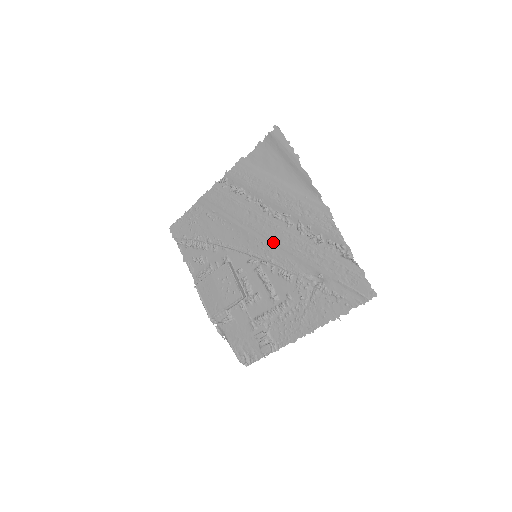
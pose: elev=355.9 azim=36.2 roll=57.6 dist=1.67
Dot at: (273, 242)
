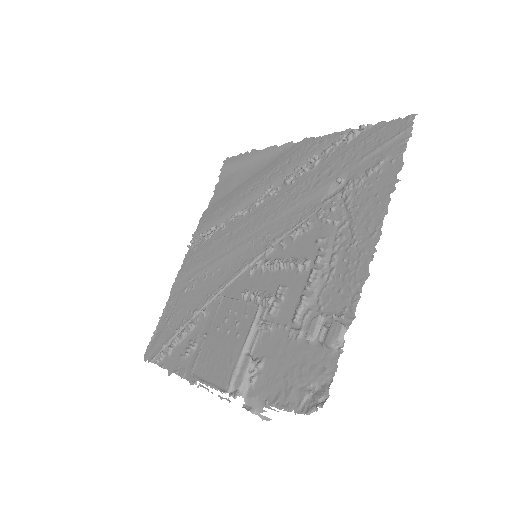
Dot at: (268, 223)
